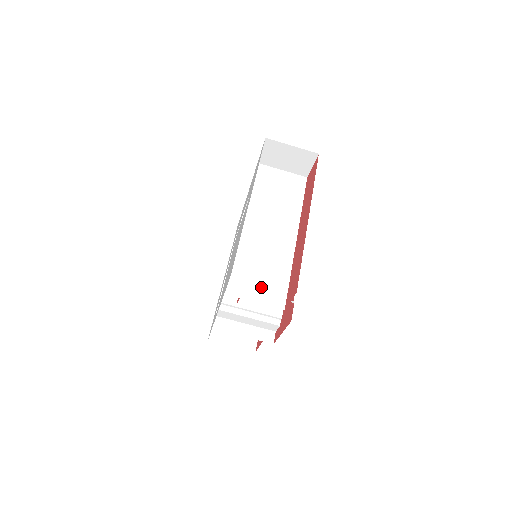
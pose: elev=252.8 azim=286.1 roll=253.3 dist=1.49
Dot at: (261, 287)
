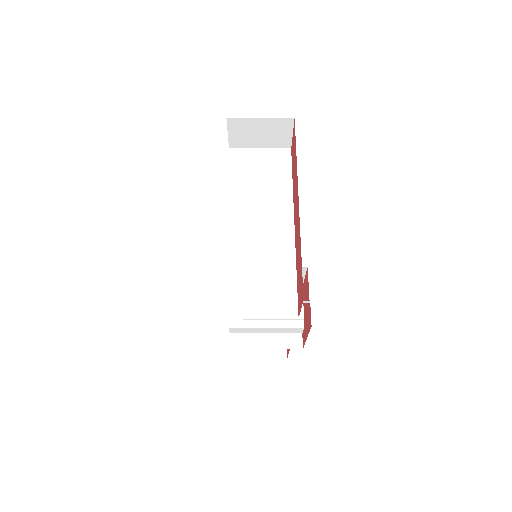
Dot at: (265, 298)
